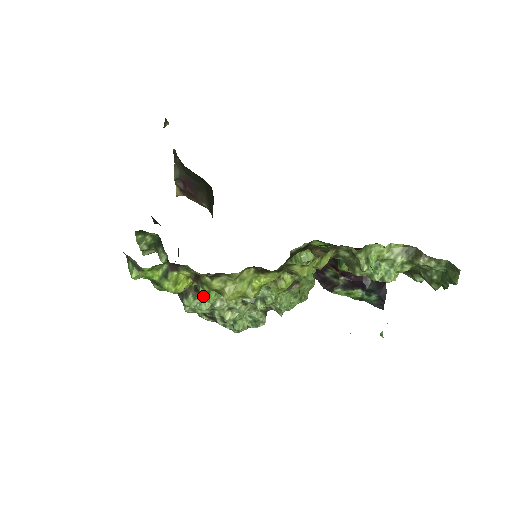
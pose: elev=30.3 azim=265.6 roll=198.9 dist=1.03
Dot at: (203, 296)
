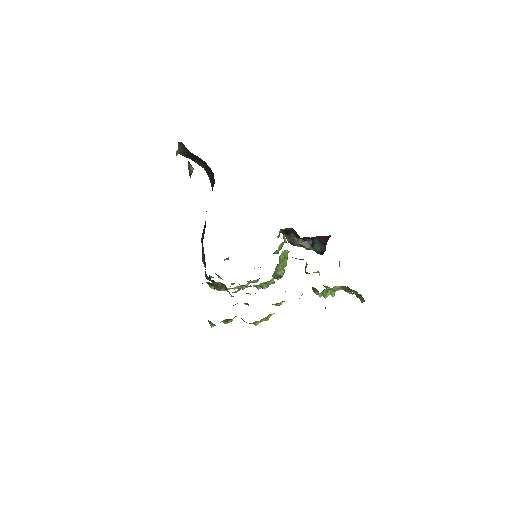
Dot at: occluded
